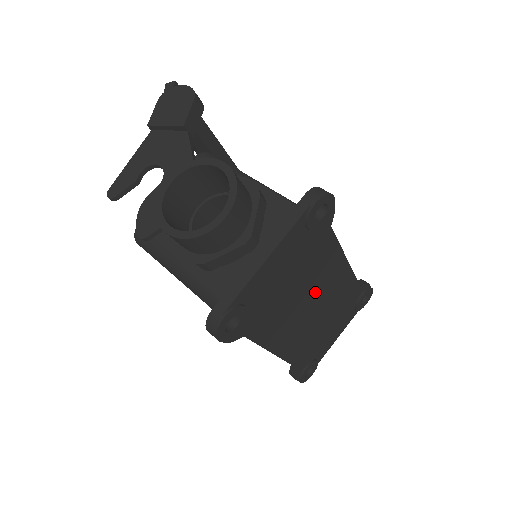
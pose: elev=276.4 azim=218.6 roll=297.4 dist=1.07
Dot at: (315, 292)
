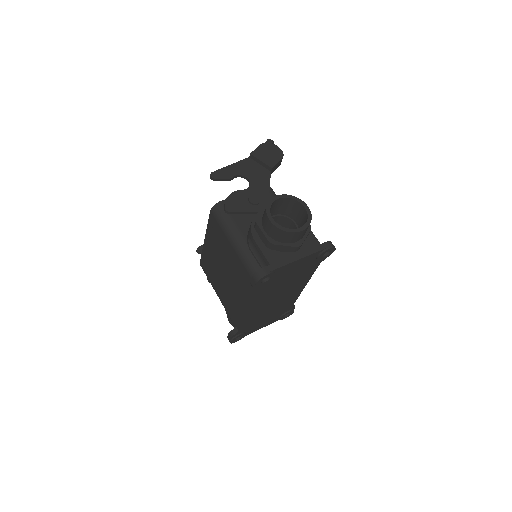
Dot at: (286, 291)
